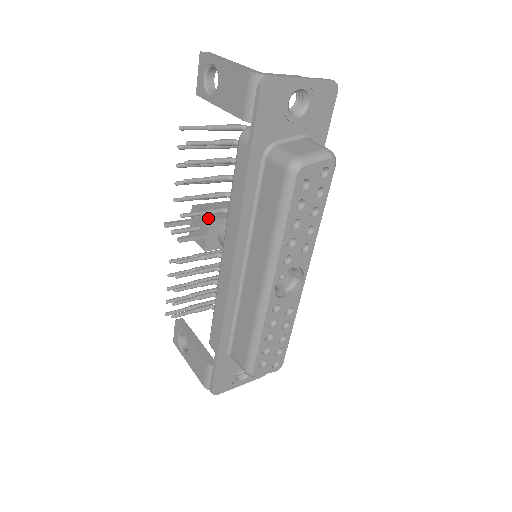
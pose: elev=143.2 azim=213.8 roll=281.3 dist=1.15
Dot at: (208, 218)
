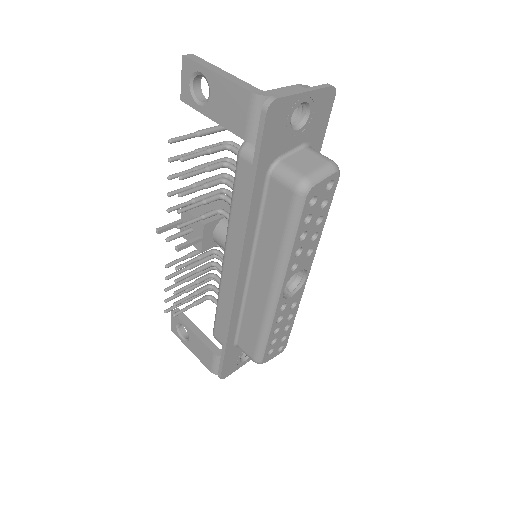
Dot at: (202, 222)
